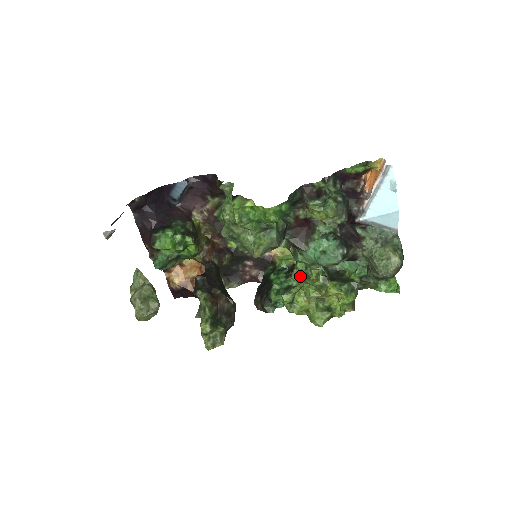
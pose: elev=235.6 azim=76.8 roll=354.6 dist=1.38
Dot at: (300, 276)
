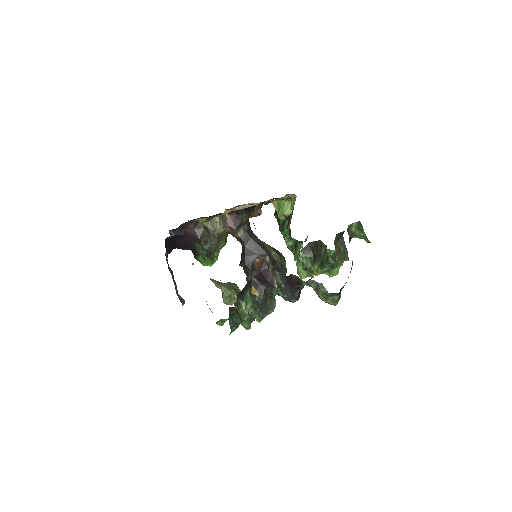
Dot at: occluded
